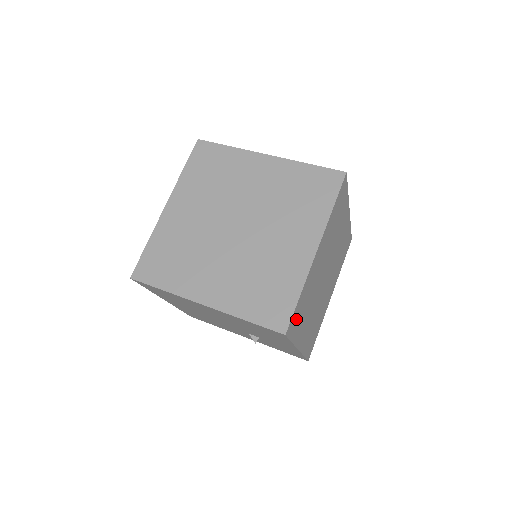
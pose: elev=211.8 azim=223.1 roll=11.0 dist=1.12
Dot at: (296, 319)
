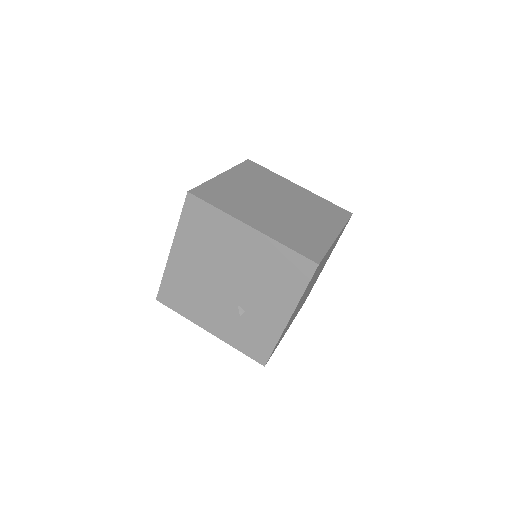
Dot at: (316, 271)
